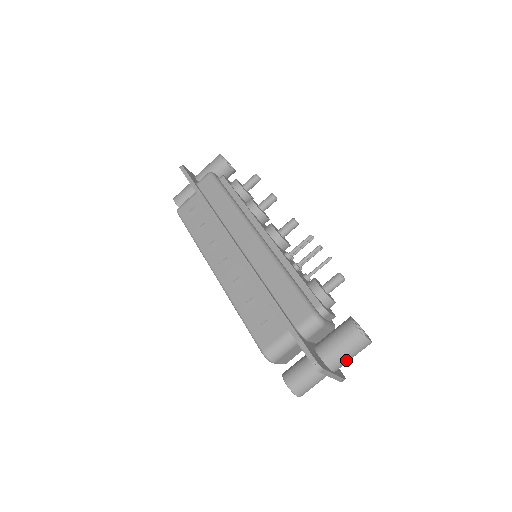
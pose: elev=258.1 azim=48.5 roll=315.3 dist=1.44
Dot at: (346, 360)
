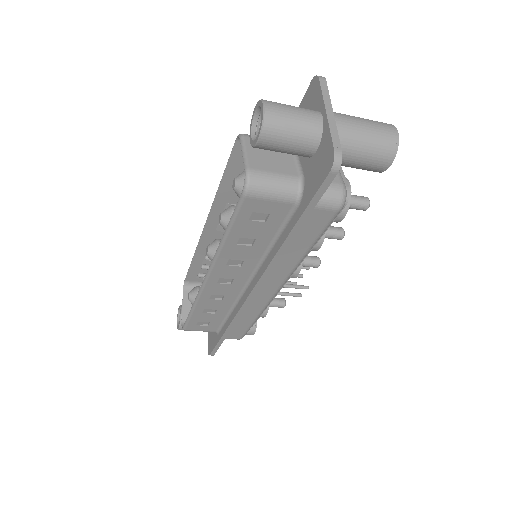
Dot at: occluded
